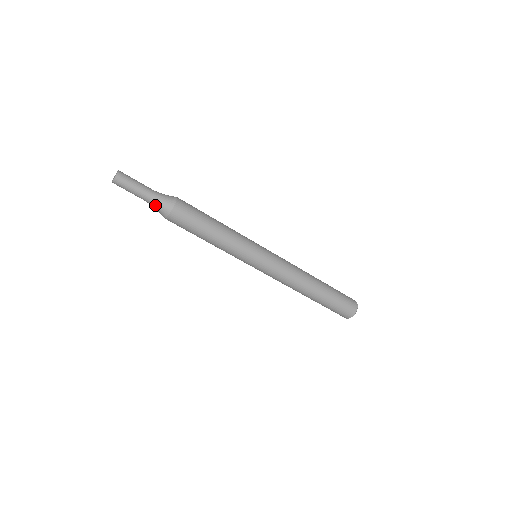
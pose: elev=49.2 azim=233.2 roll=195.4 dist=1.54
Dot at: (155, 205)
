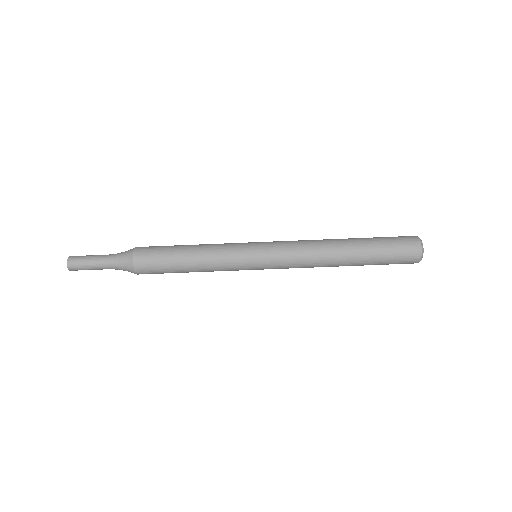
Dot at: (119, 269)
